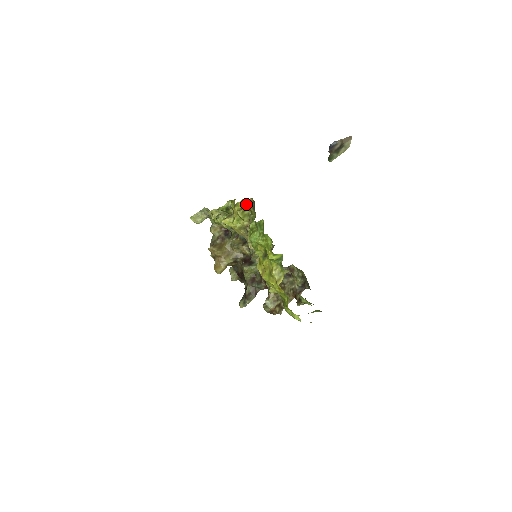
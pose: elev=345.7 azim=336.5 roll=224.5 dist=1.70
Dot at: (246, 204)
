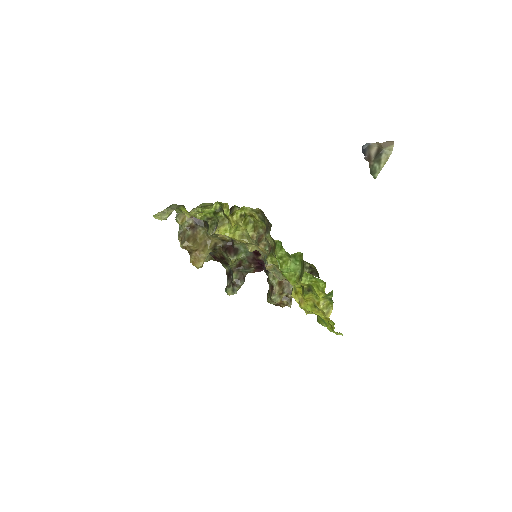
Dot at: (248, 212)
